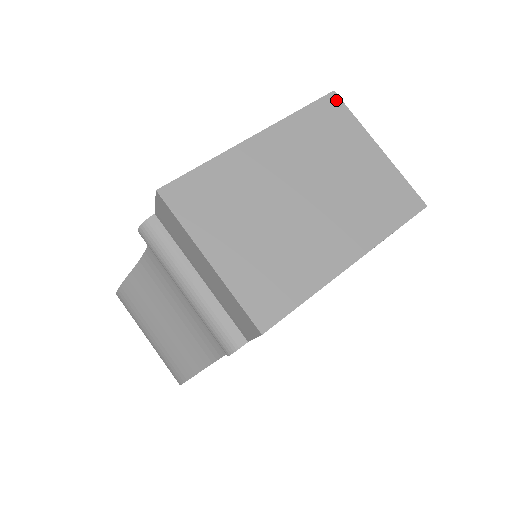
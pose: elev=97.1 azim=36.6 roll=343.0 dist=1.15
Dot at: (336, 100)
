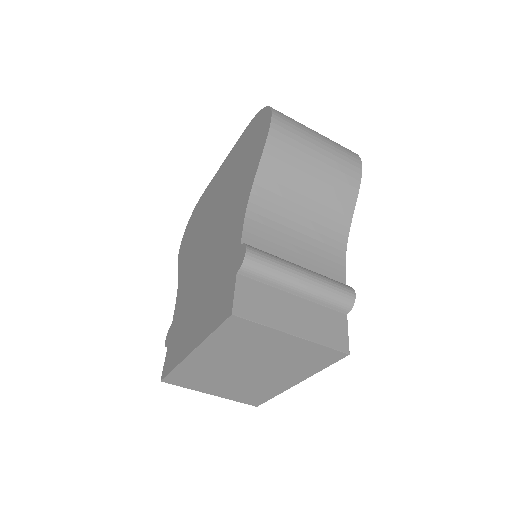
Dot at: (238, 320)
